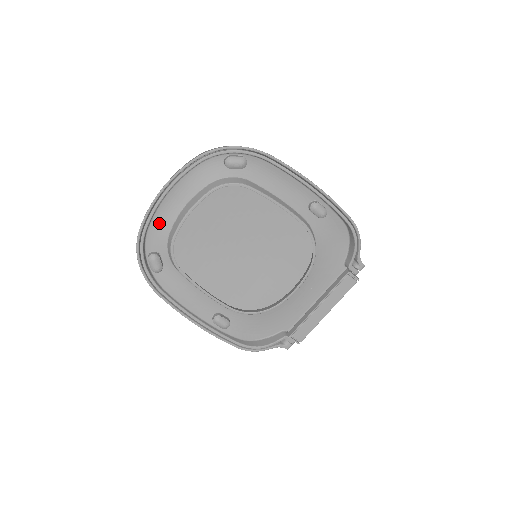
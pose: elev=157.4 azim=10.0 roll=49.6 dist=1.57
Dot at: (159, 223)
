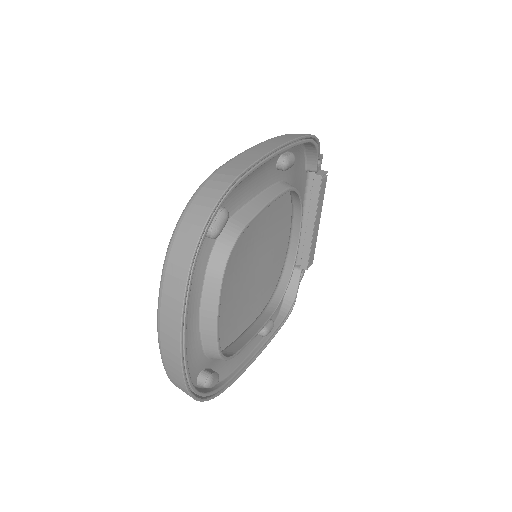
Dot at: (189, 357)
